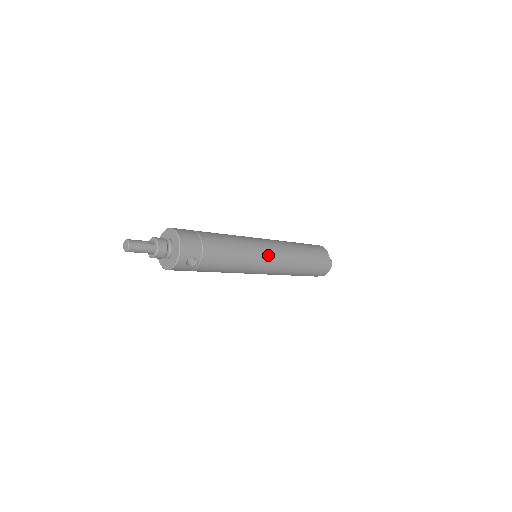
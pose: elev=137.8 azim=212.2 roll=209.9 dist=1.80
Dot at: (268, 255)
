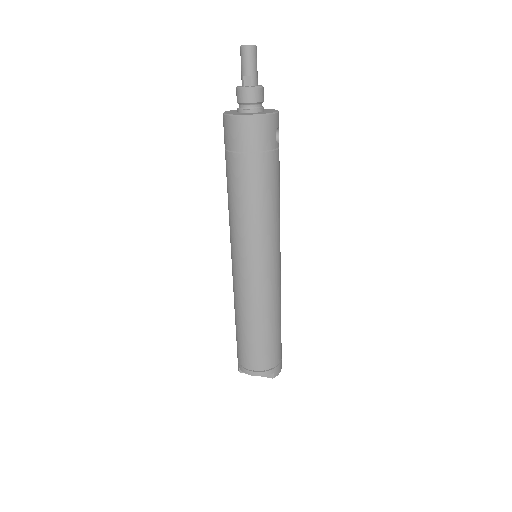
Dot at: occluded
